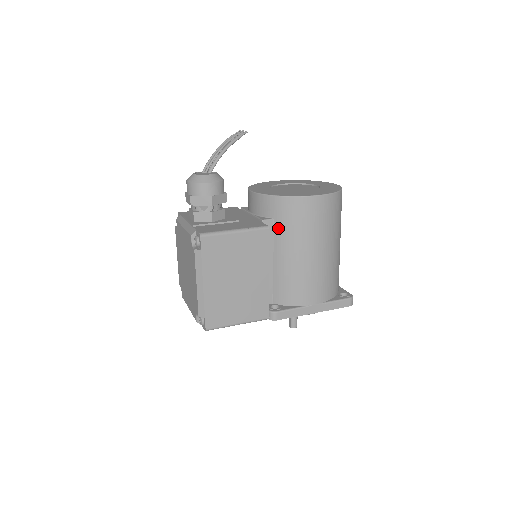
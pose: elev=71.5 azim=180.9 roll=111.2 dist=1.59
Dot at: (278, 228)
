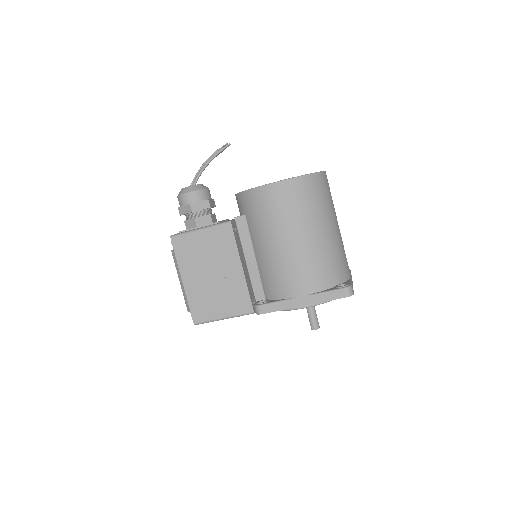
Dot at: (250, 222)
